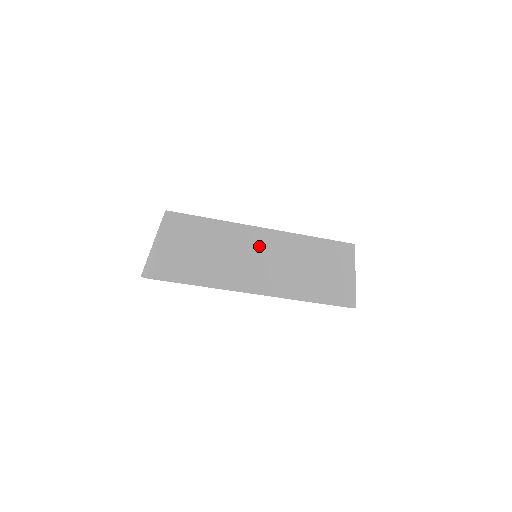
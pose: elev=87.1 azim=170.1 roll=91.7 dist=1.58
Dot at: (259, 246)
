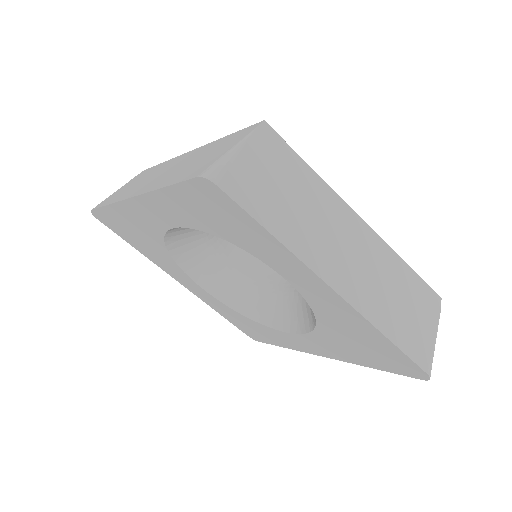
Dot at: (173, 164)
